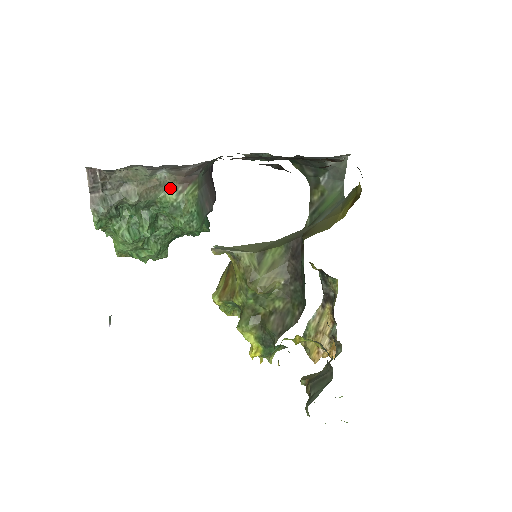
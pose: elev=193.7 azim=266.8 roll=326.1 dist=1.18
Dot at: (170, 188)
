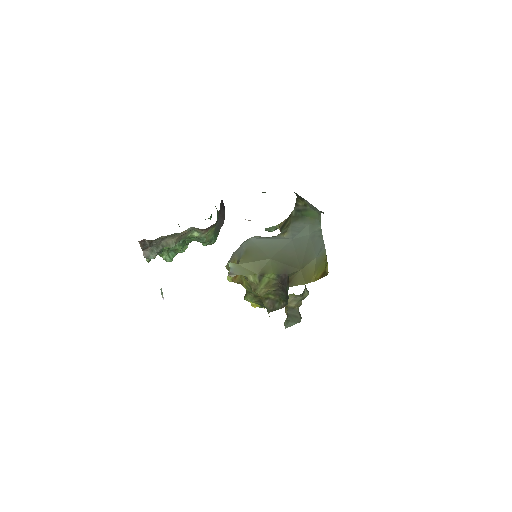
Dot at: (195, 231)
